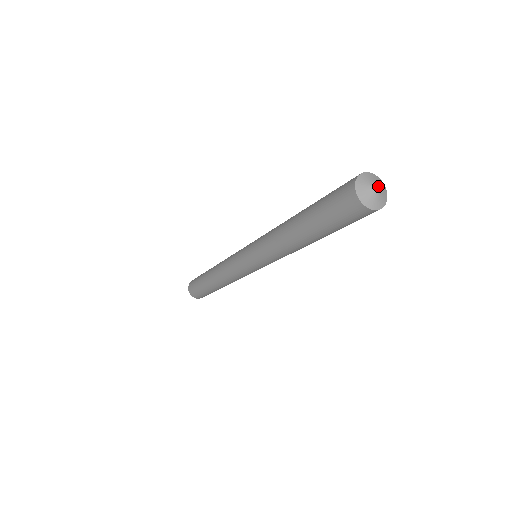
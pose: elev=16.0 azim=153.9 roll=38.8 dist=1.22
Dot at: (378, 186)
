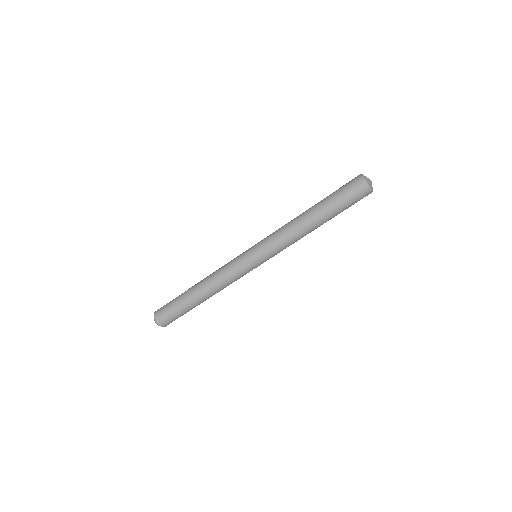
Dot at: (371, 182)
